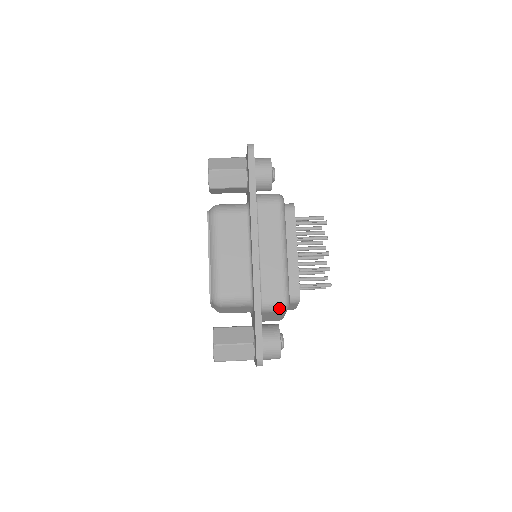
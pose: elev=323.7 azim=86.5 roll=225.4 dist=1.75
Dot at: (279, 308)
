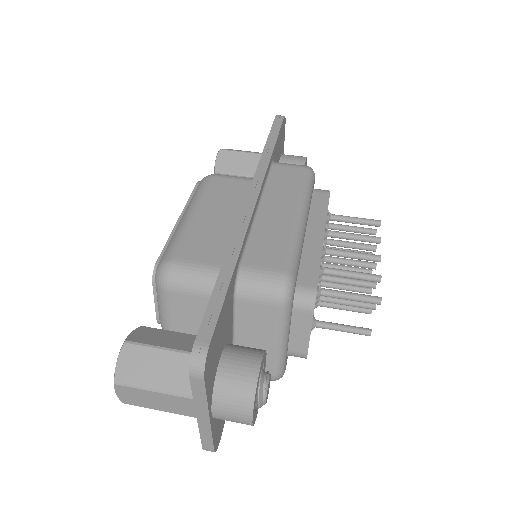
Dot at: (271, 291)
